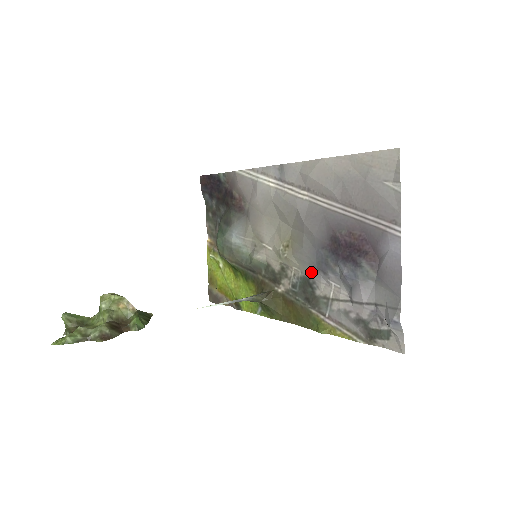
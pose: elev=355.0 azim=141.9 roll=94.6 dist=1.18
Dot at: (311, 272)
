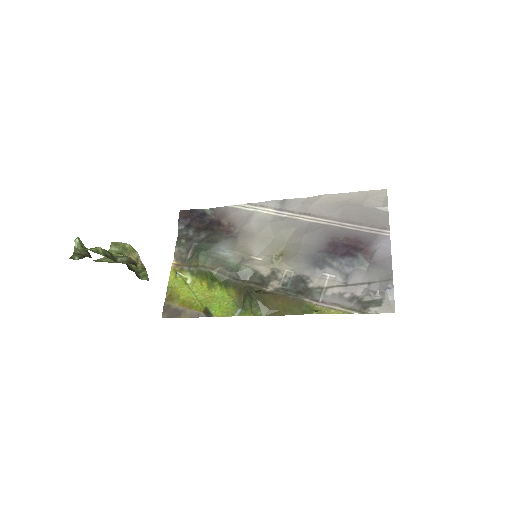
Dot at: (306, 270)
